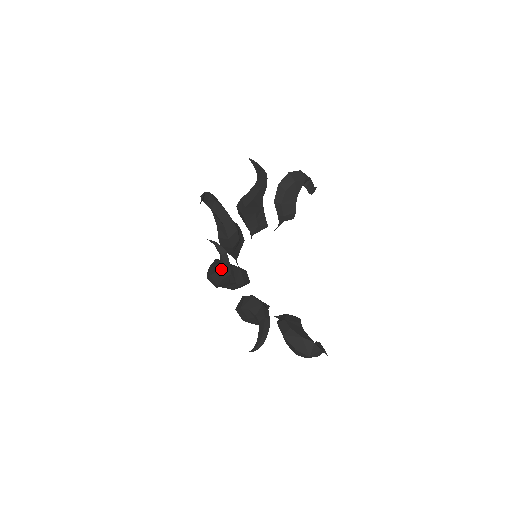
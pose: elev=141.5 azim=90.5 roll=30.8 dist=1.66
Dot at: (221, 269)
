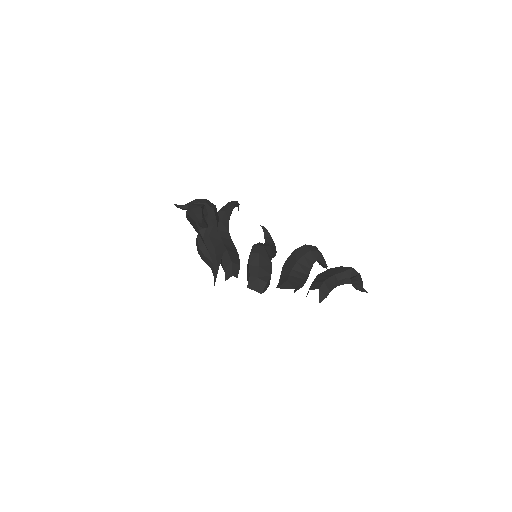
Dot at: occluded
